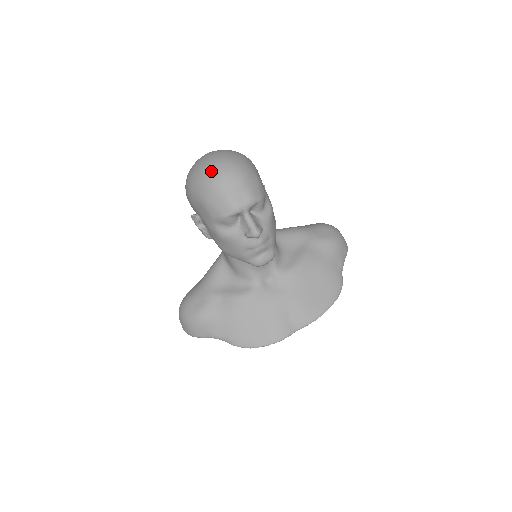
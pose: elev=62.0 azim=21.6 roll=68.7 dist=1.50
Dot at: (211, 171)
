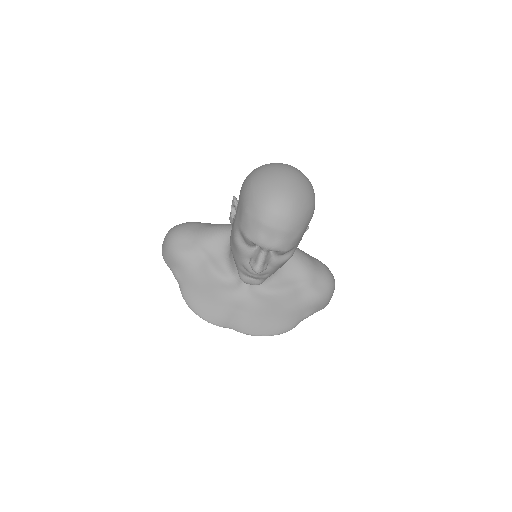
Dot at: (271, 199)
